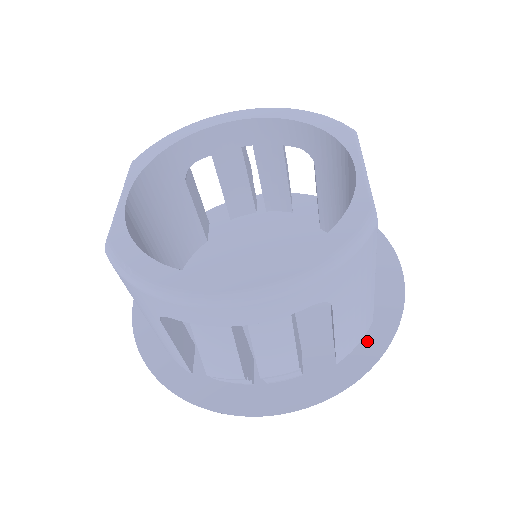
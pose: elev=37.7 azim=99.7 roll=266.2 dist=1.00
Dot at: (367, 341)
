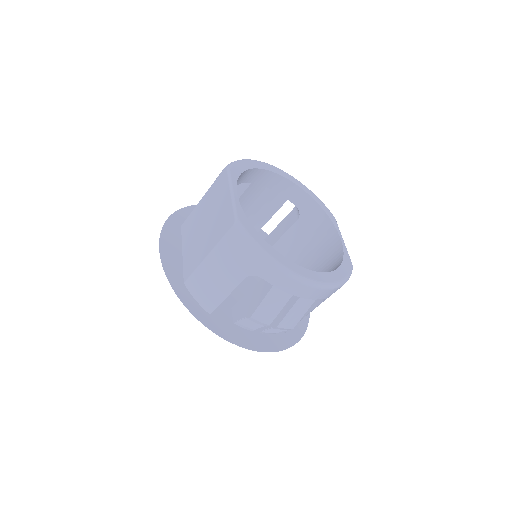
Dot at: (296, 326)
